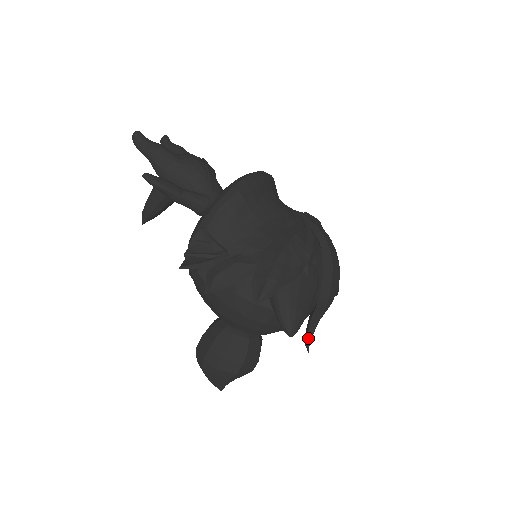
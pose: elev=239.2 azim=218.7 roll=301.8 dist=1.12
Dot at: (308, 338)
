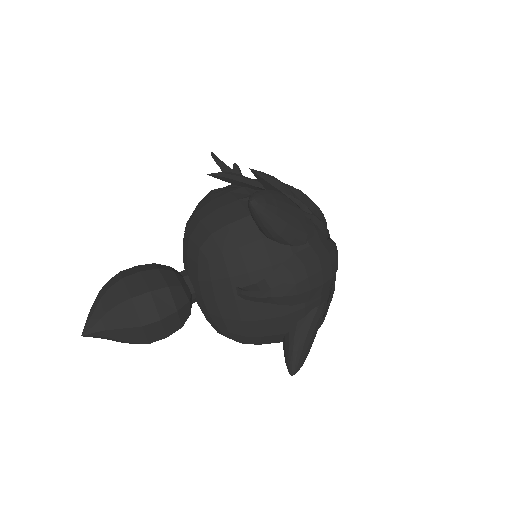
Dot at: (247, 287)
